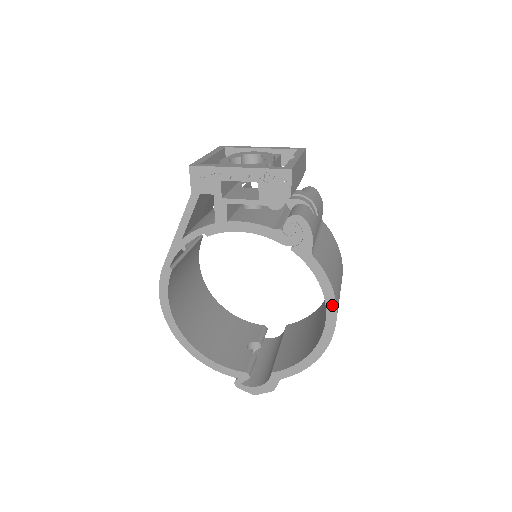
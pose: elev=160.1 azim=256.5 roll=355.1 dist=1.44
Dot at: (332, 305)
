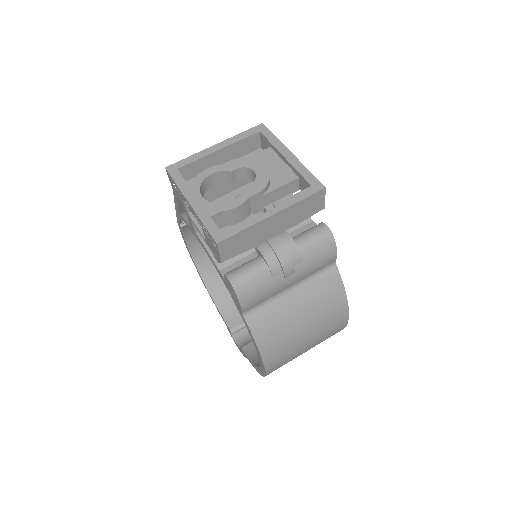
Dot at: (261, 360)
